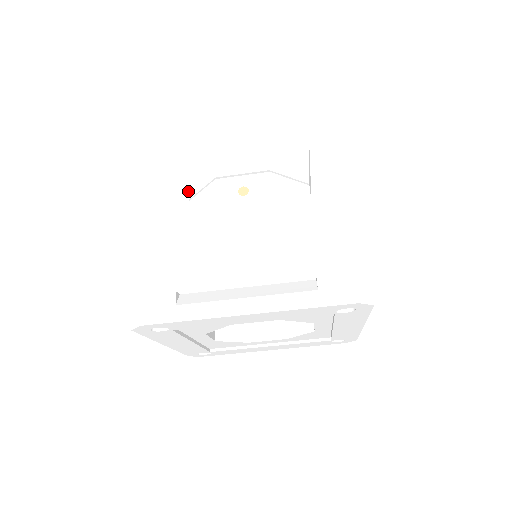
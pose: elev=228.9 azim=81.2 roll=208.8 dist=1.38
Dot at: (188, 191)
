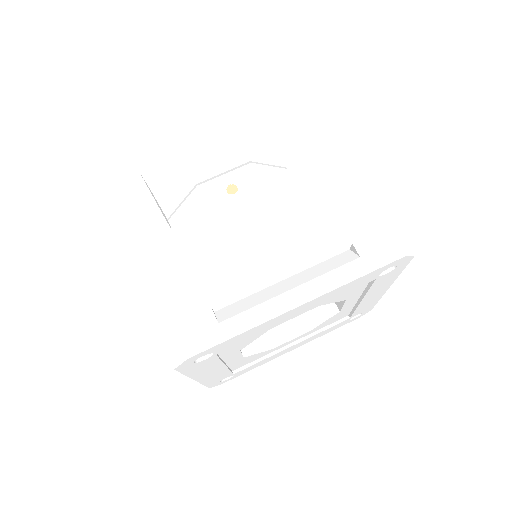
Dot at: (165, 209)
